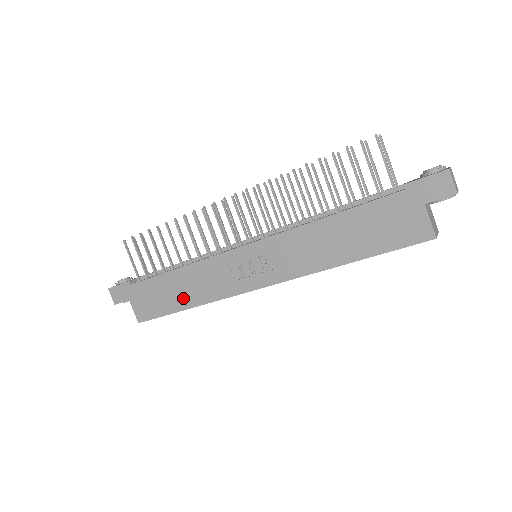
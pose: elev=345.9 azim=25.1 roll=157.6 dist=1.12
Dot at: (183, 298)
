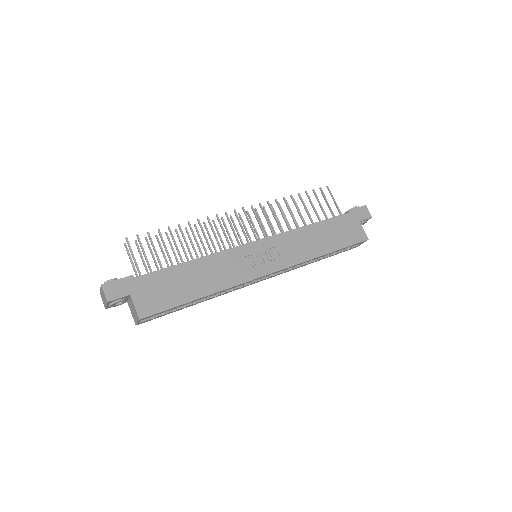
Dot at: (198, 287)
